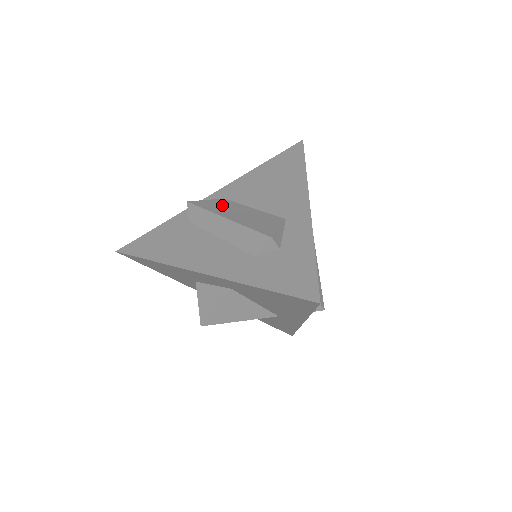
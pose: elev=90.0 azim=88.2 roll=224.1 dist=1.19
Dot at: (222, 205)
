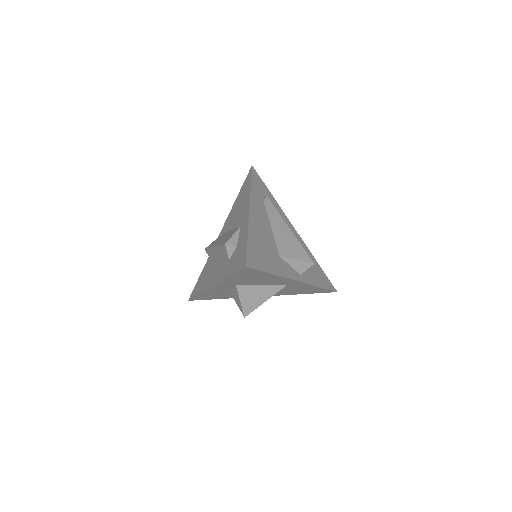
Dot at: (218, 239)
